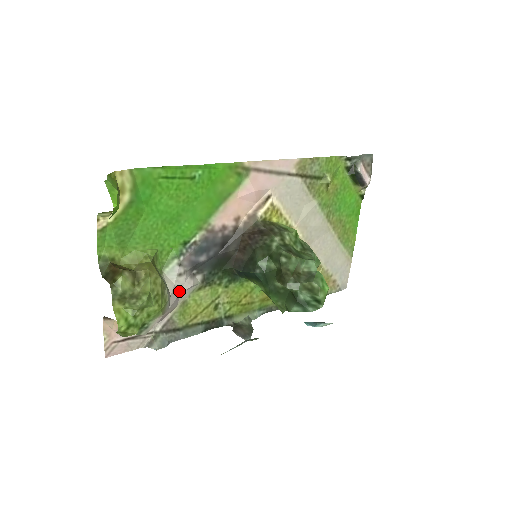
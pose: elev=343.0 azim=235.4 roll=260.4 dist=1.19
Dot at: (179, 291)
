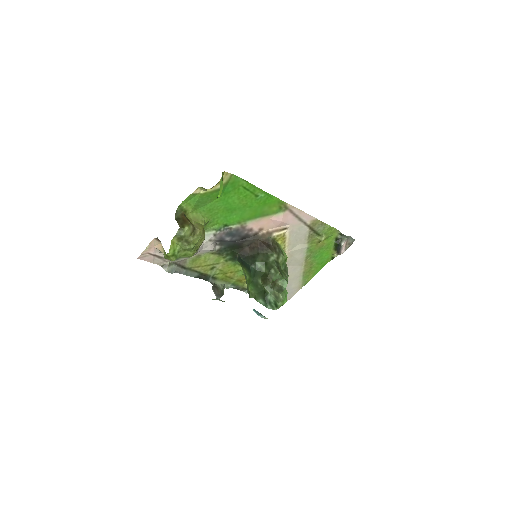
Dot at: (203, 248)
